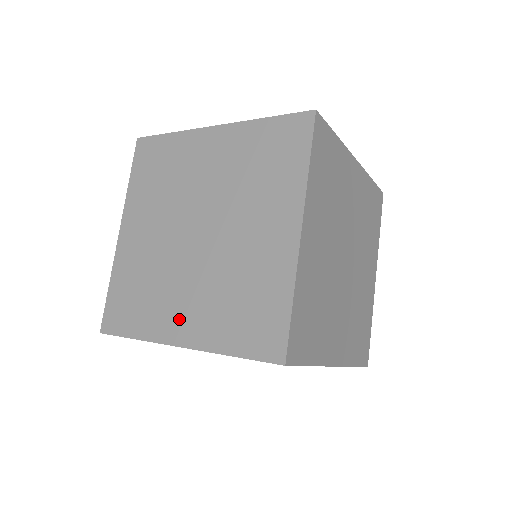
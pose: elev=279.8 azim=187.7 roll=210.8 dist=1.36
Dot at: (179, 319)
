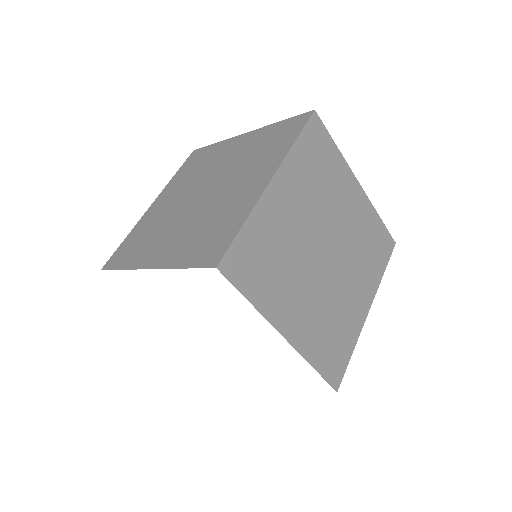
Dot at: (159, 251)
